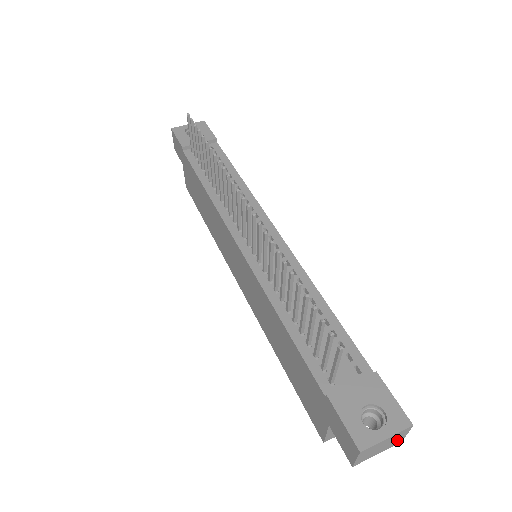
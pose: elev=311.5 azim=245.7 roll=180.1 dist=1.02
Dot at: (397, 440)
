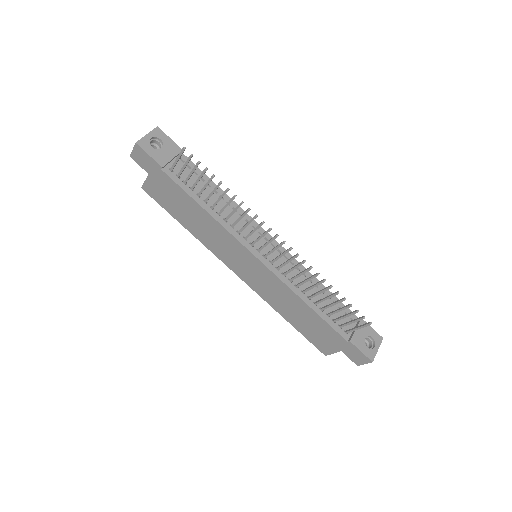
Dot at: occluded
